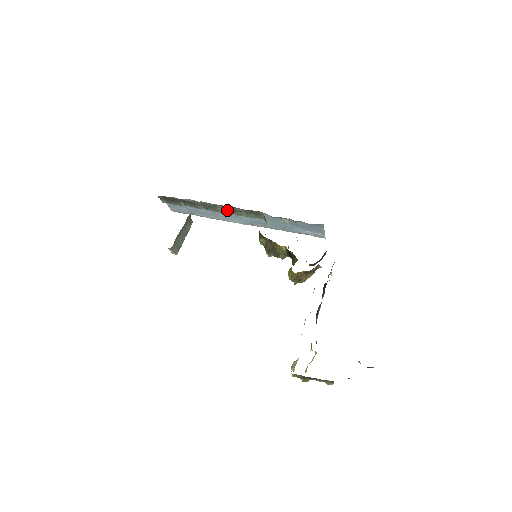
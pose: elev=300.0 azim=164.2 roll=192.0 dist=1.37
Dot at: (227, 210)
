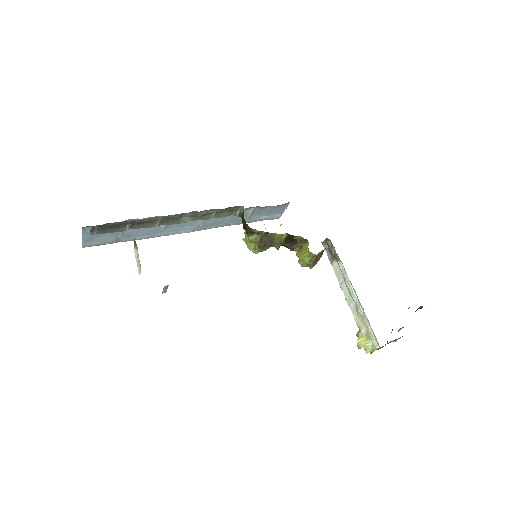
Dot at: (192, 217)
